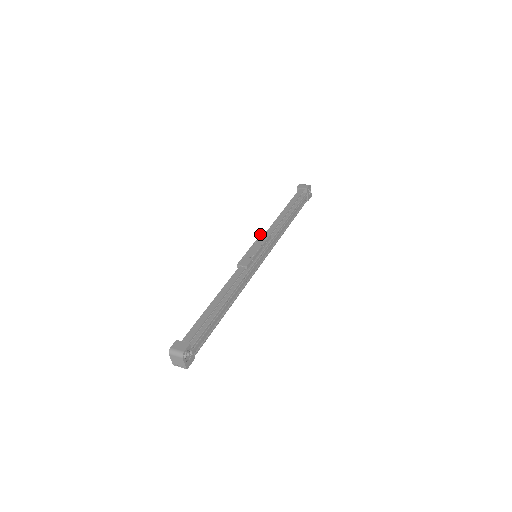
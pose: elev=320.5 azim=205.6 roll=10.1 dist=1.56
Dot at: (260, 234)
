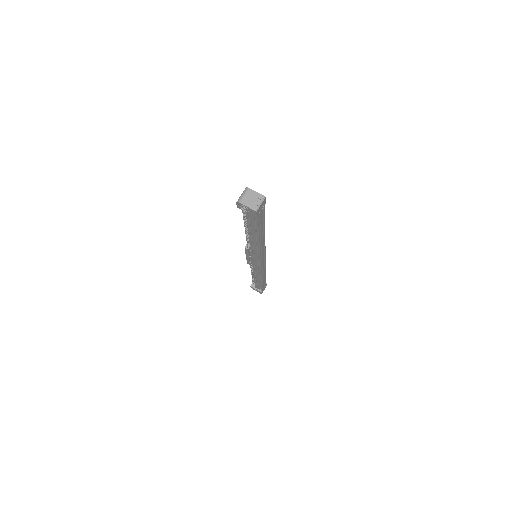
Dot at: occluded
